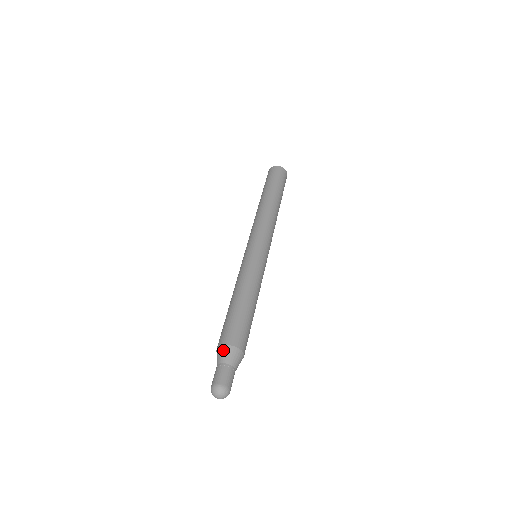
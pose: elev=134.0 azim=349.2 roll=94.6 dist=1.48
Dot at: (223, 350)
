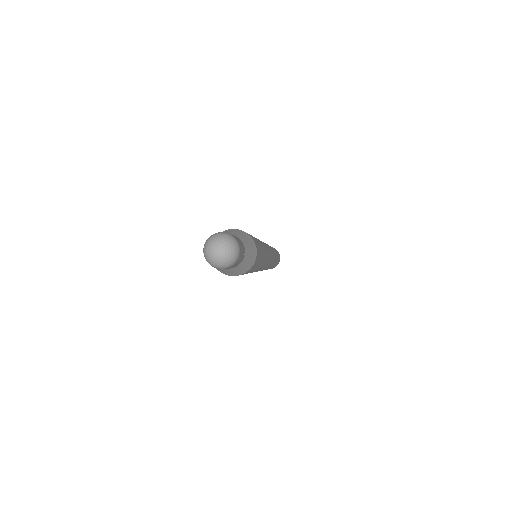
Dot at: (236, 230)
